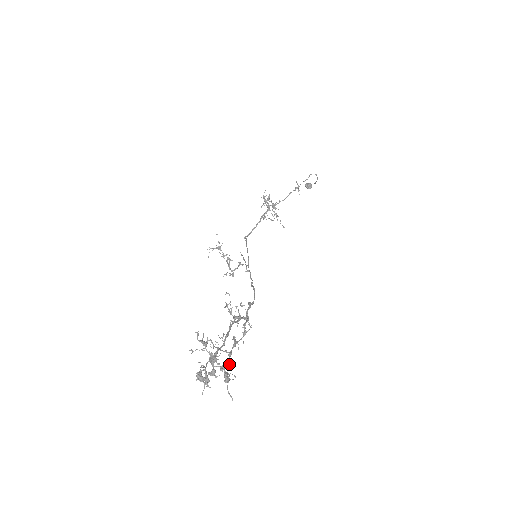
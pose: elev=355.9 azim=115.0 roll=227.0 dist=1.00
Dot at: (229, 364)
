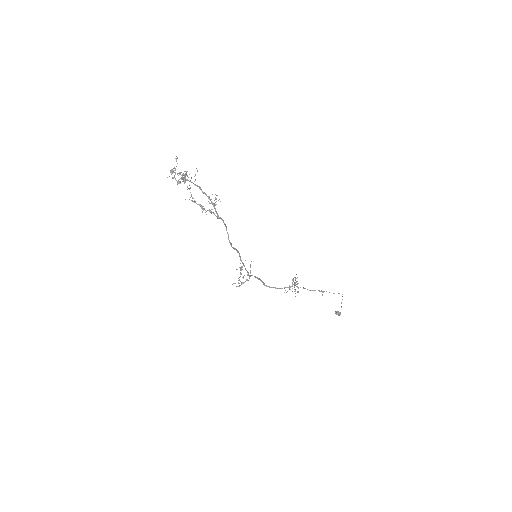
Dot at: occluded
